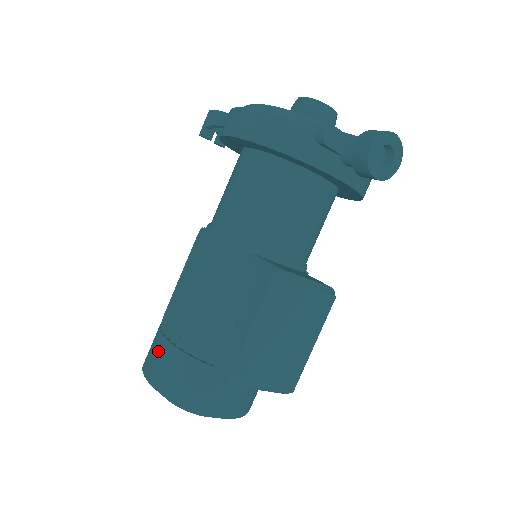
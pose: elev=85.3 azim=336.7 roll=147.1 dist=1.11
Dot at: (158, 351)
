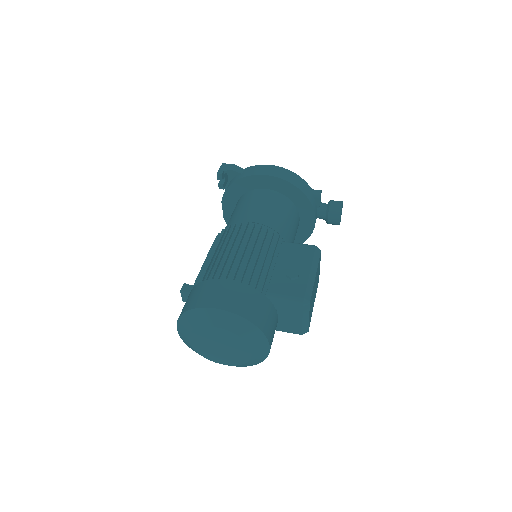
Dot at: (228, 289)
